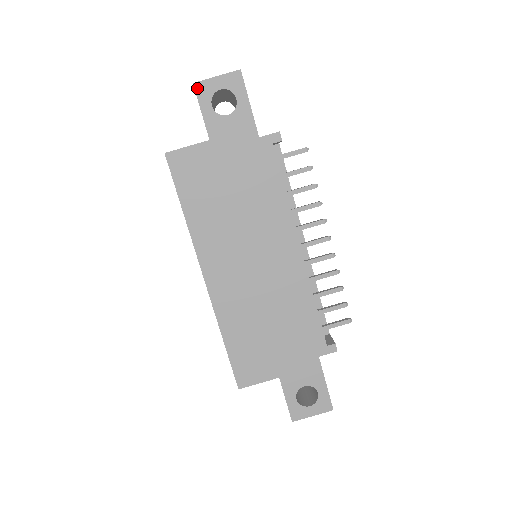
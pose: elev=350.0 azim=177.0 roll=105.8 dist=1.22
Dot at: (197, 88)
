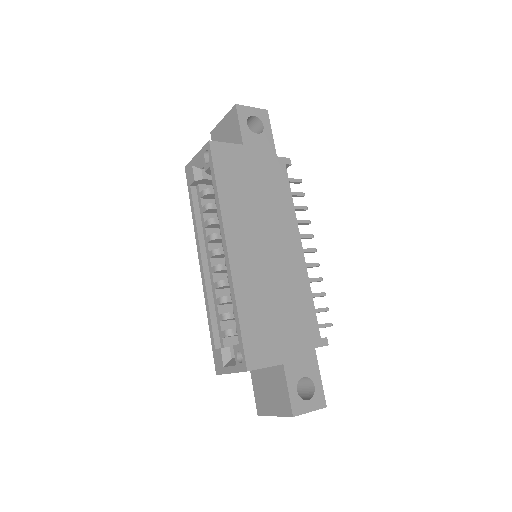
Dot at: (238, 108)
